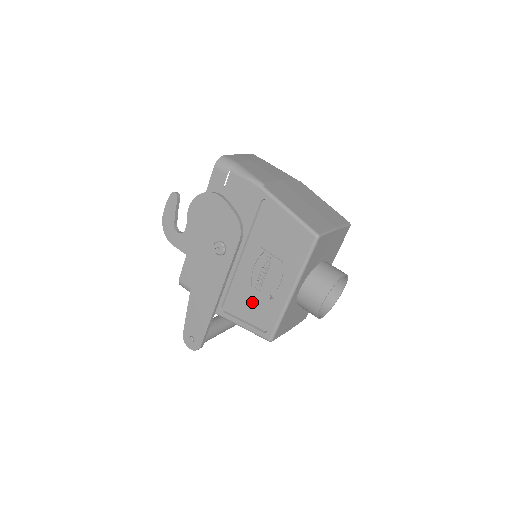
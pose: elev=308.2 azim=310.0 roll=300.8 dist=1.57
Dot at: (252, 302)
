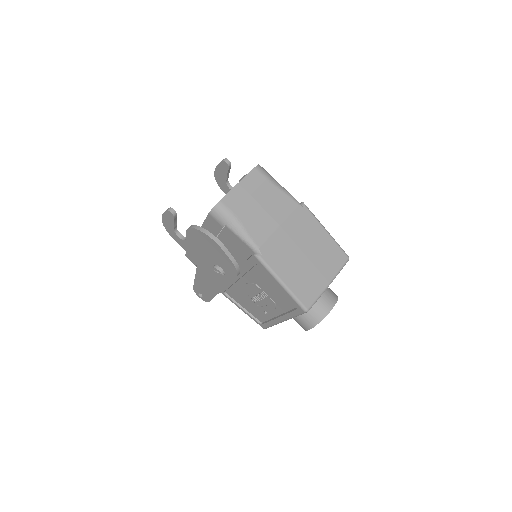
Dot at: (250, 304)
